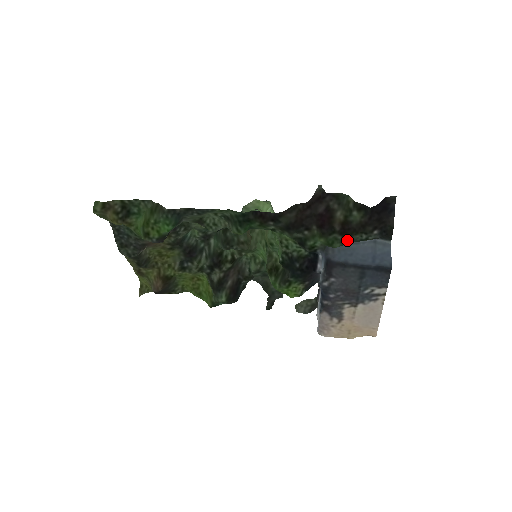
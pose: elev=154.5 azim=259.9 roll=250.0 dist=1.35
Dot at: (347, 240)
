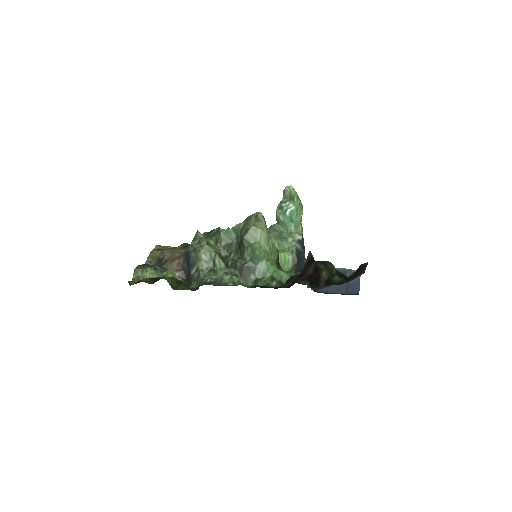
Dot at: occluded
